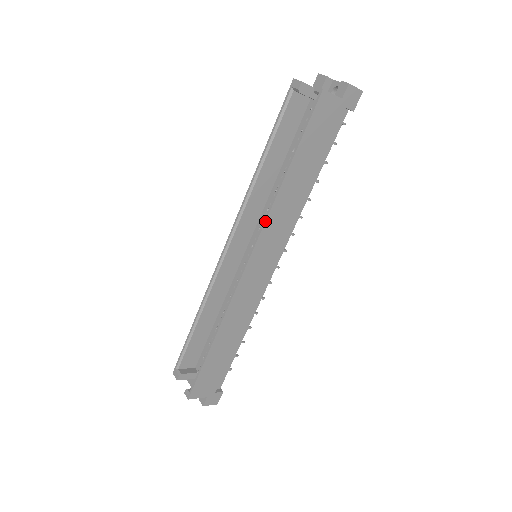
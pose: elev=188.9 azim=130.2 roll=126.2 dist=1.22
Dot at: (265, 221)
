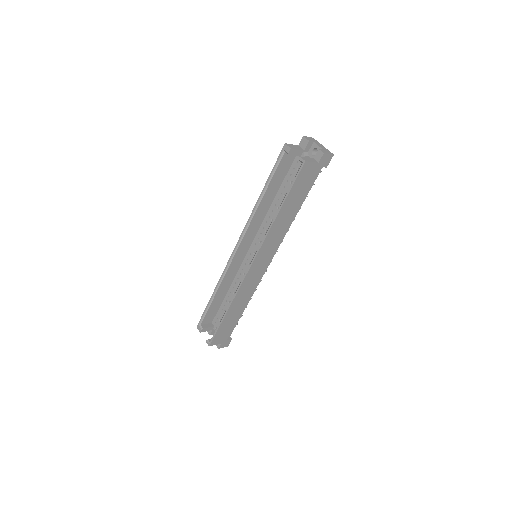
Dot at: (263, 241)
